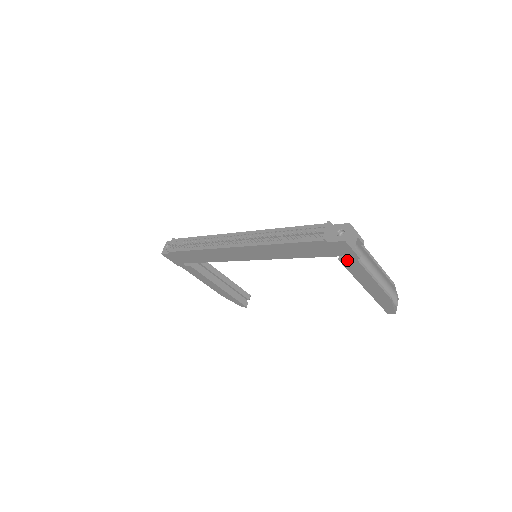
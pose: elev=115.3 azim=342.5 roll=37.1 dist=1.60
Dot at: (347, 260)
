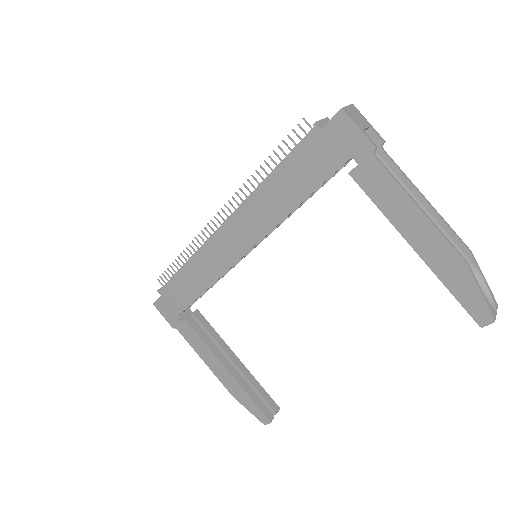
Dot at: (360, 166)
